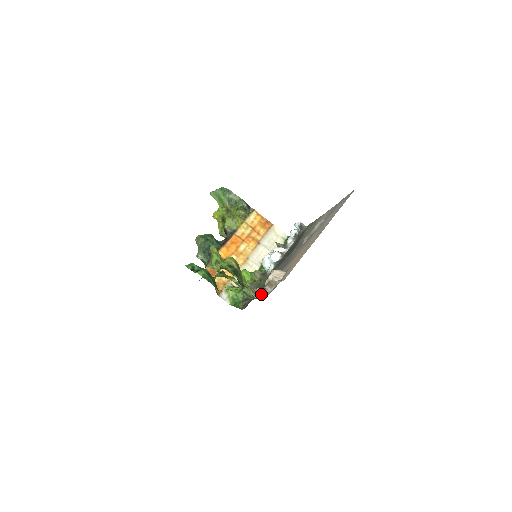
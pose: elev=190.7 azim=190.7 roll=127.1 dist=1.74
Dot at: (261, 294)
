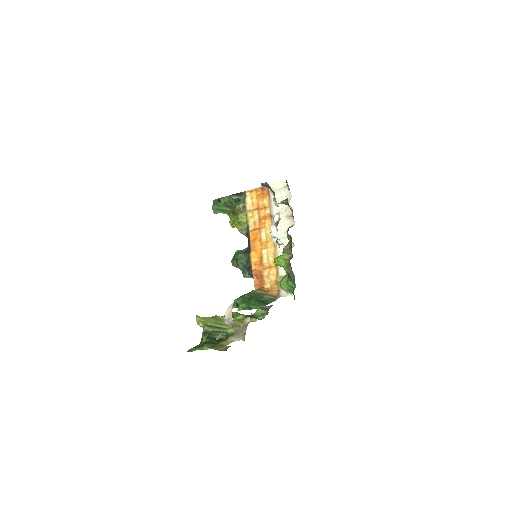
Dot at: occluded
